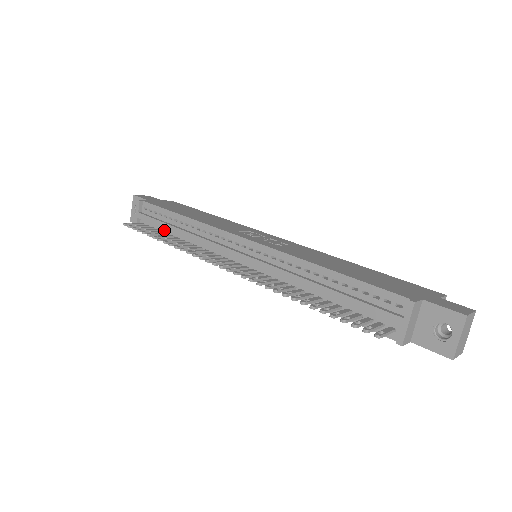
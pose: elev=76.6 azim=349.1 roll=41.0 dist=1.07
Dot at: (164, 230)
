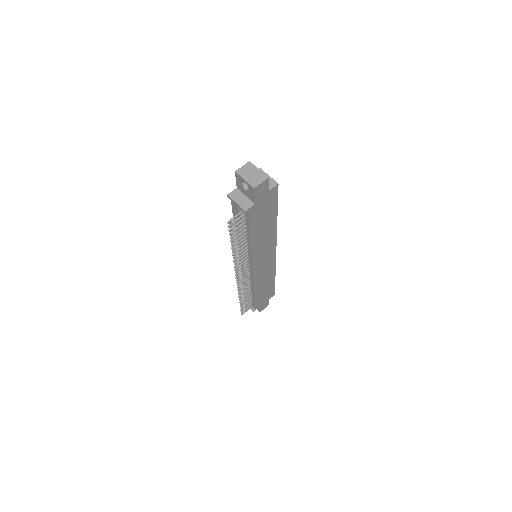
Dot at: occluded
